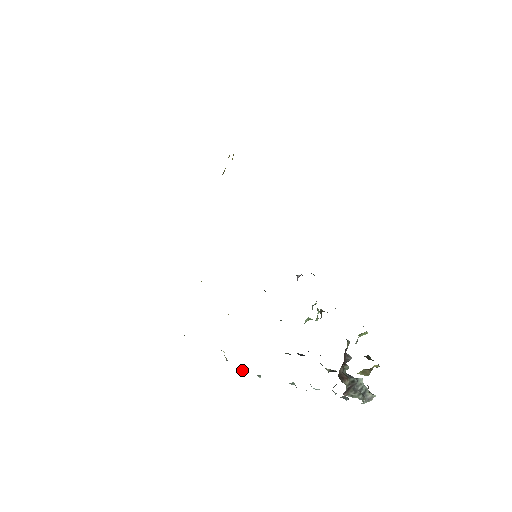
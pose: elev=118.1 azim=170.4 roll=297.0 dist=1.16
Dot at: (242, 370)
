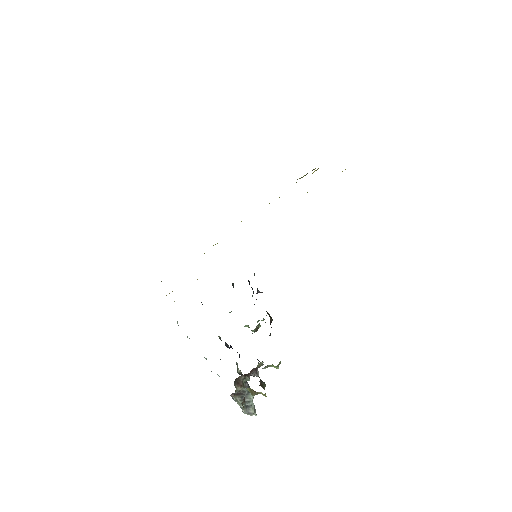
Dot at: occluded
